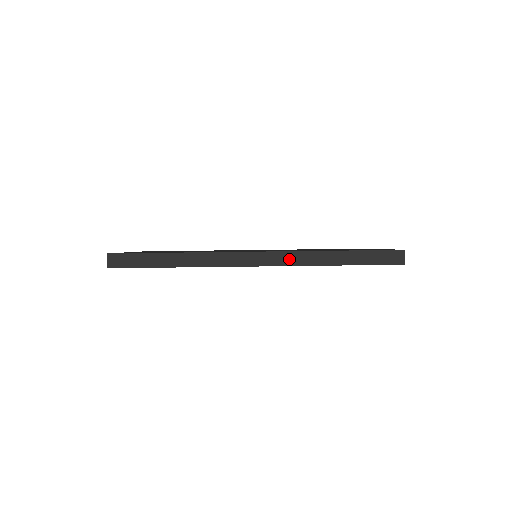
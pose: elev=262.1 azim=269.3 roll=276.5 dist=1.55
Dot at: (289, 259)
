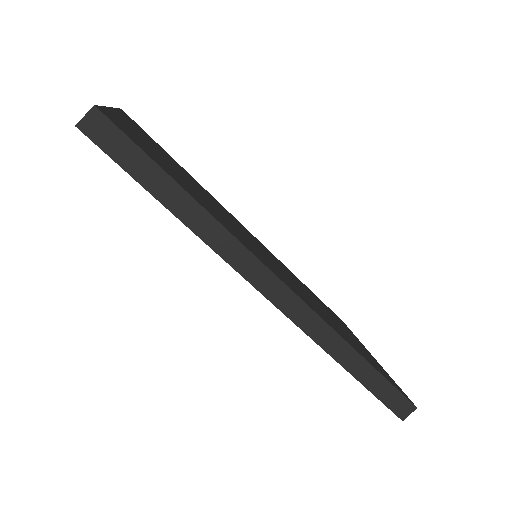
Dot at: (310, 324)
